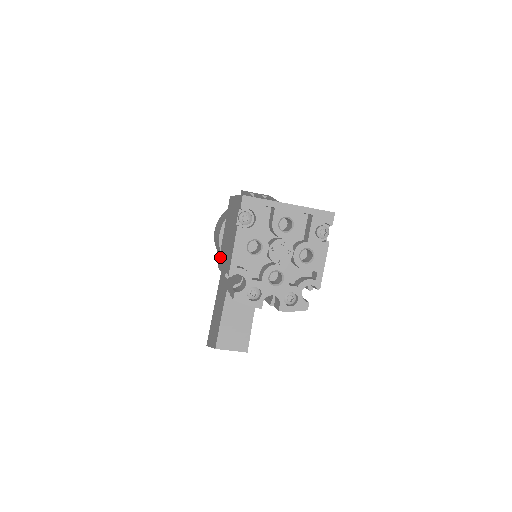
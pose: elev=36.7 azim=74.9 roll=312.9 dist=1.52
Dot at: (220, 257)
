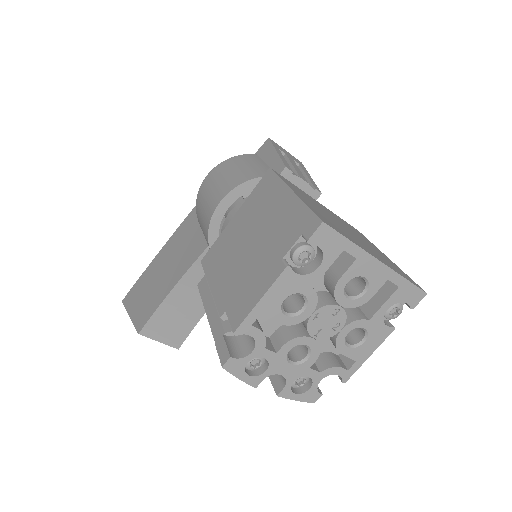
Dot at: (213, 253)
